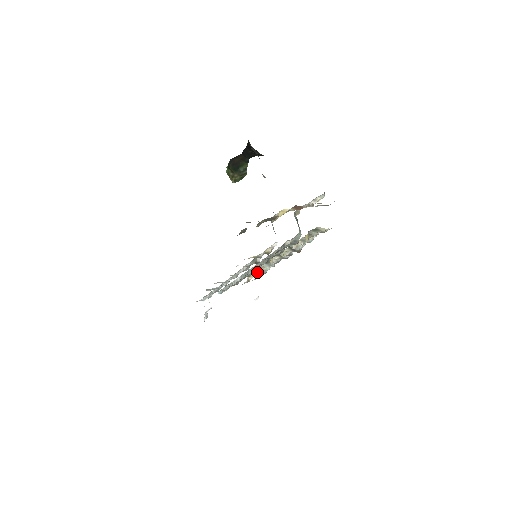
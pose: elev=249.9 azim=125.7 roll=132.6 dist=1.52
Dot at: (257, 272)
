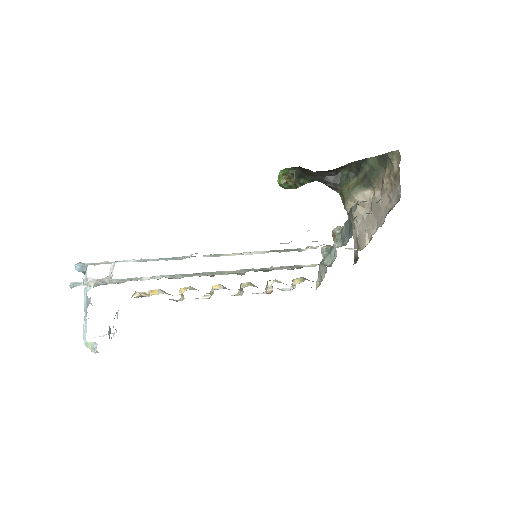
Dot at: (167, 293)
